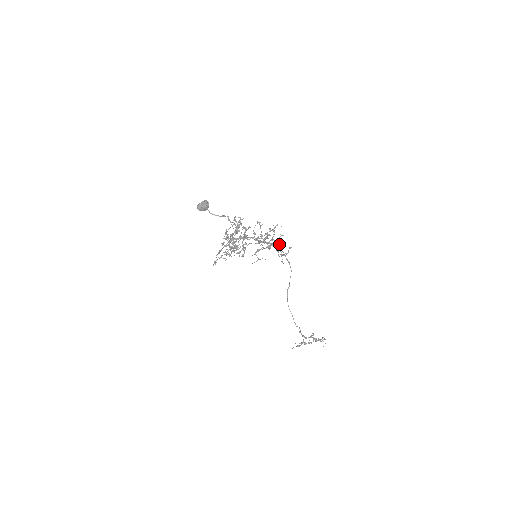
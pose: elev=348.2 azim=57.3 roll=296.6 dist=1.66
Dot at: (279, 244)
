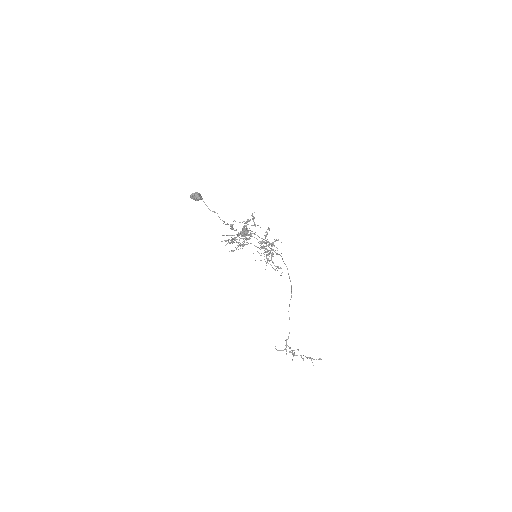
Dot at: occluded
